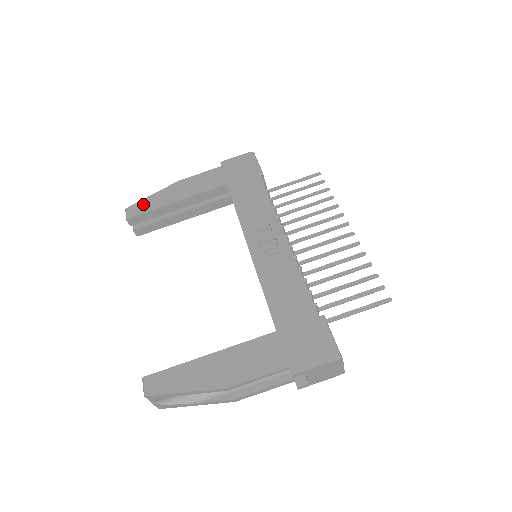
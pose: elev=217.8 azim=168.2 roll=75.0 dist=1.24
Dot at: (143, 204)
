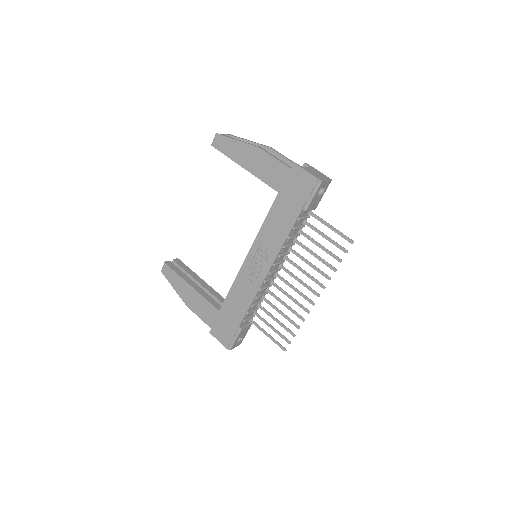
Dot at: (226, 143)
